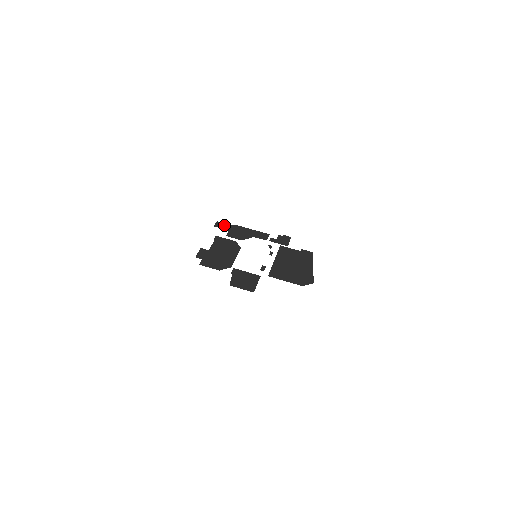
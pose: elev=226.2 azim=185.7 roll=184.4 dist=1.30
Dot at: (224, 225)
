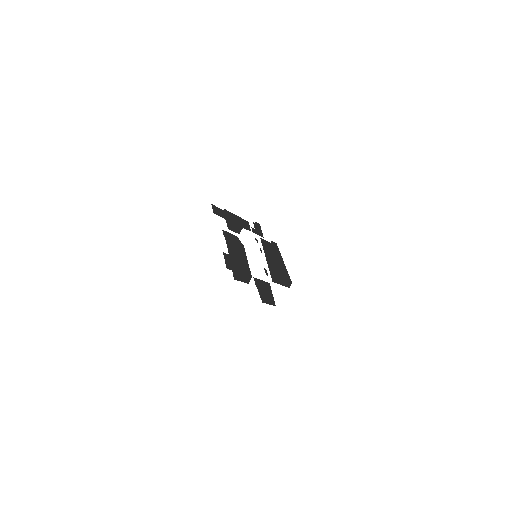
Dot at: (219, 211)
